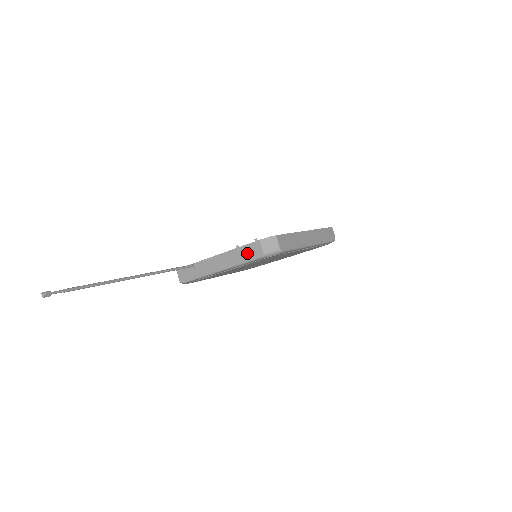
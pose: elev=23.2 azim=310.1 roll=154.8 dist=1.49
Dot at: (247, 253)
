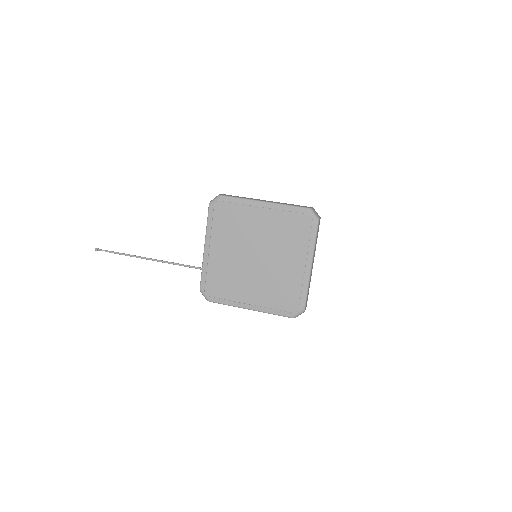
Dot at: occluded
